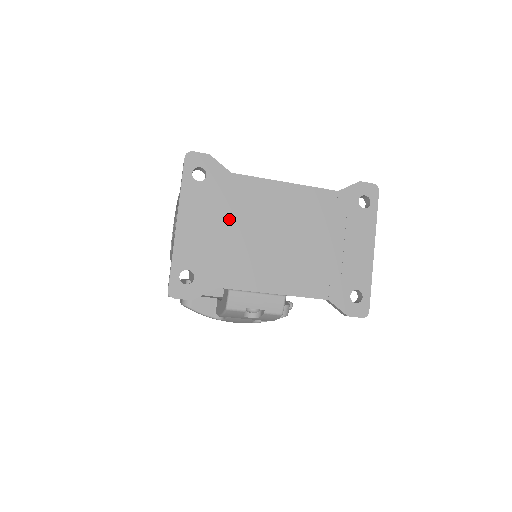
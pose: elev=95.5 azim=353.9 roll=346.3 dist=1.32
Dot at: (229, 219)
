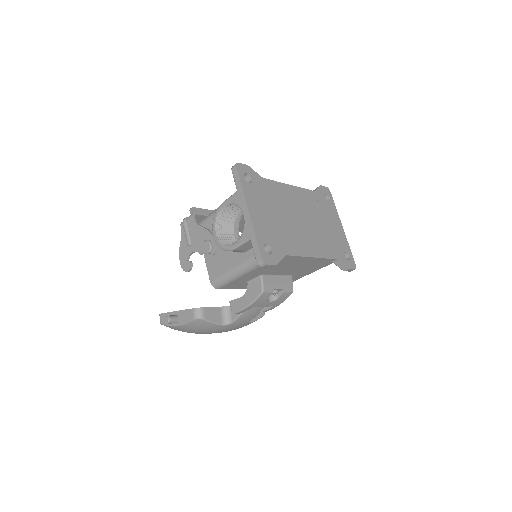
Dot at: (273, 208)
